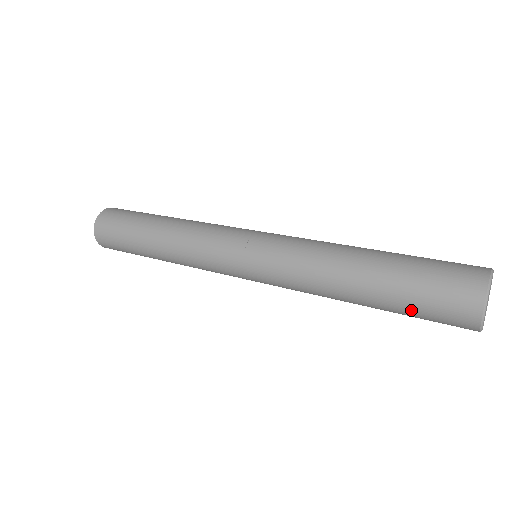
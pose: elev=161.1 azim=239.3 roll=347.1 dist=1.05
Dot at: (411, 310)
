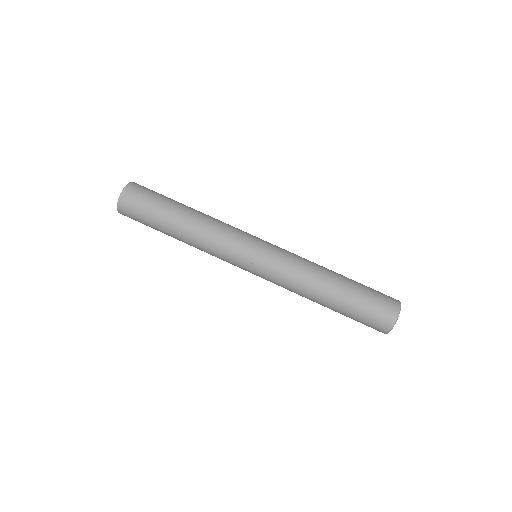
Dot at: (353, 318)
